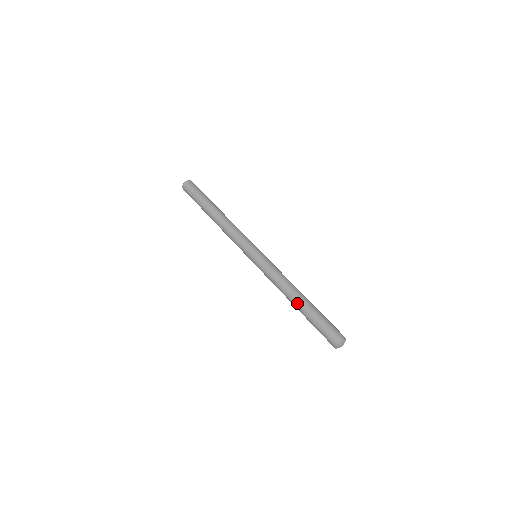
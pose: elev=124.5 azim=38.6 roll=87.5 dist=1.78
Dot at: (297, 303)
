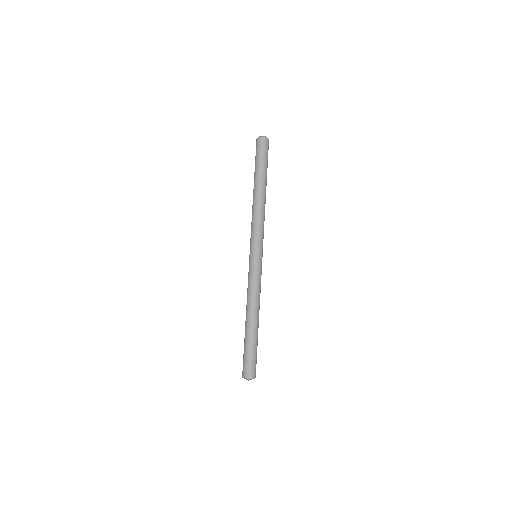
Dot at: (247, 323)
